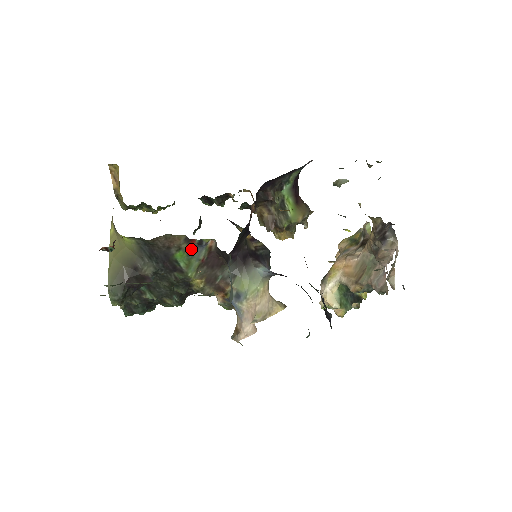
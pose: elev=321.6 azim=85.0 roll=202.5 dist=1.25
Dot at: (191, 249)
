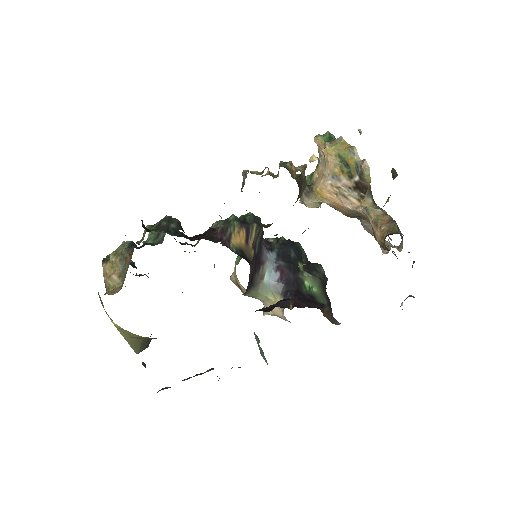
Dot at: occluded
